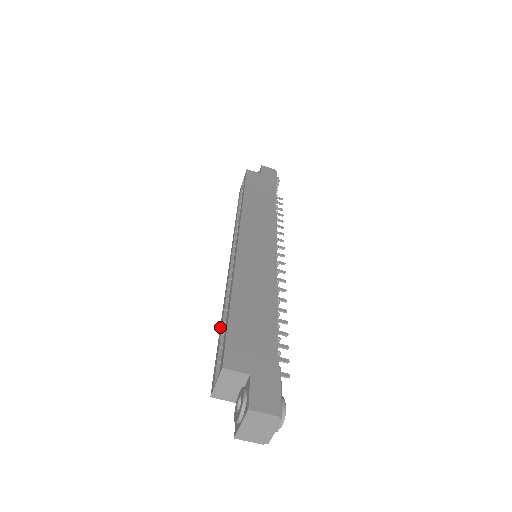
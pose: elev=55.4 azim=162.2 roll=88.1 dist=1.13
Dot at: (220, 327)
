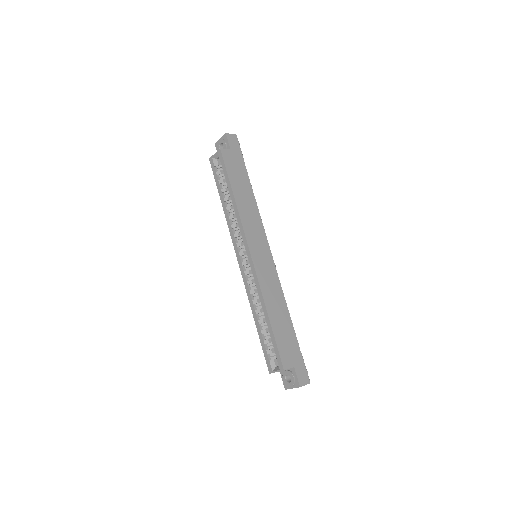
Dot at: (256, 325)
